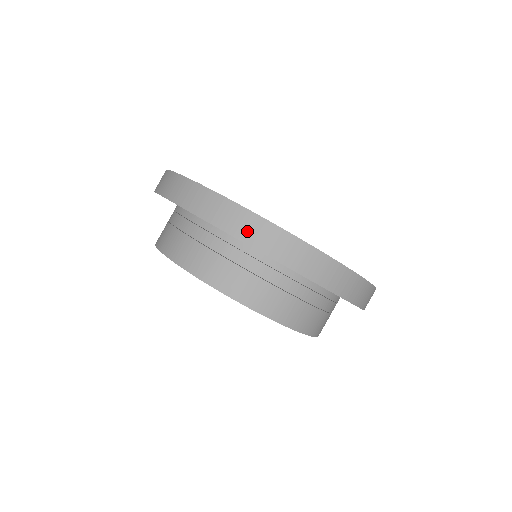
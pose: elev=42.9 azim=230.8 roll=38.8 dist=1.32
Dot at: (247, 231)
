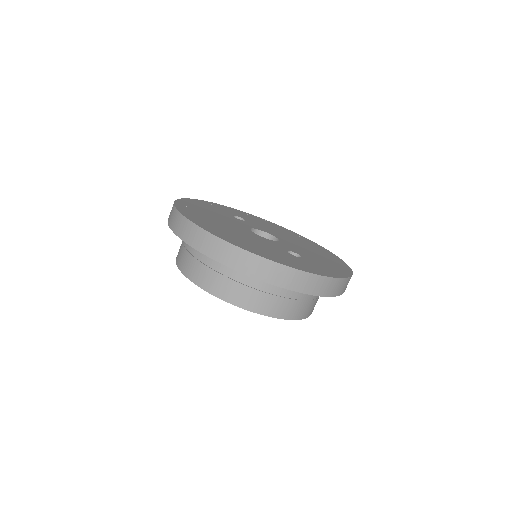
Dot at: (267, 274)
